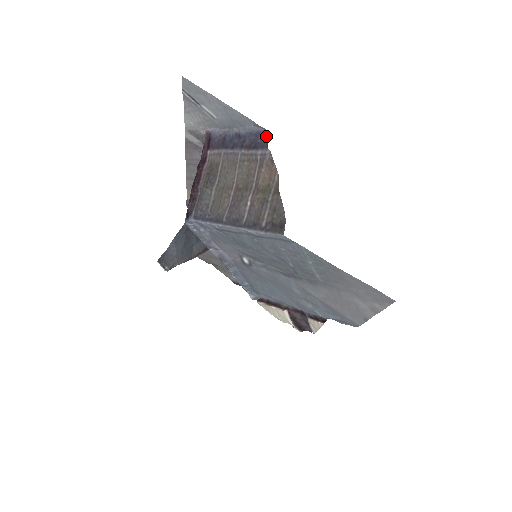
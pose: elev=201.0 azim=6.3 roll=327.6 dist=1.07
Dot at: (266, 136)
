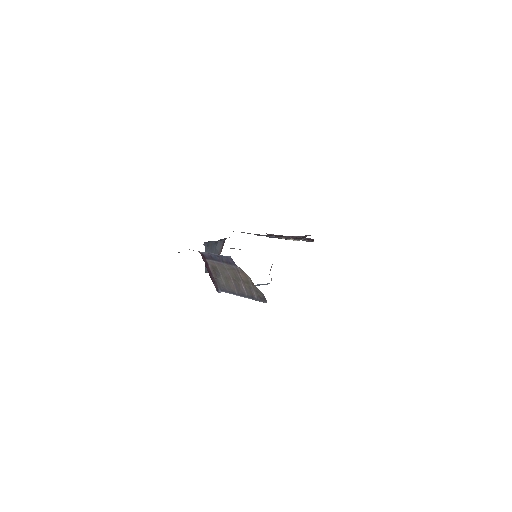
Dot at: (232, 260)
